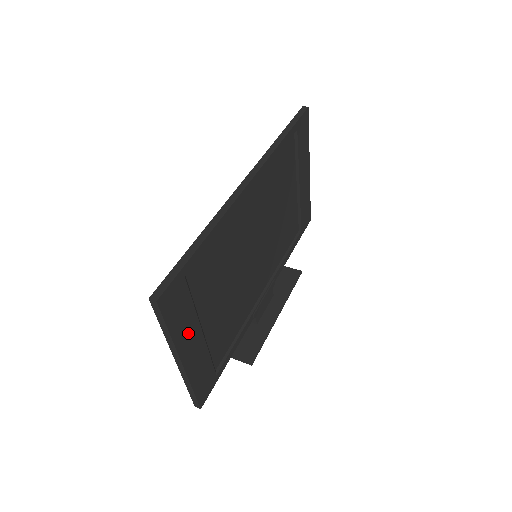
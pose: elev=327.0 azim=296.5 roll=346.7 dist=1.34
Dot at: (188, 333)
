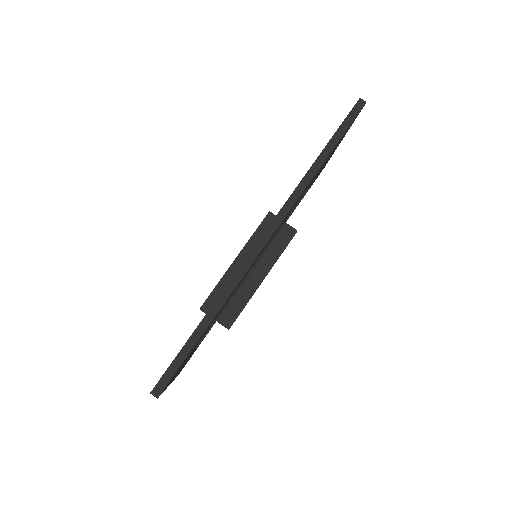
Dot at: (179, 370)
